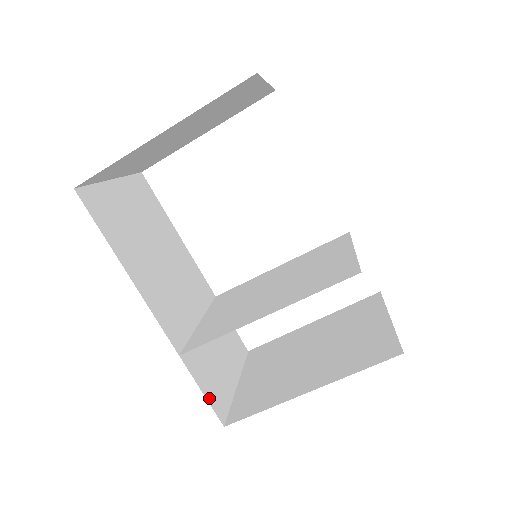
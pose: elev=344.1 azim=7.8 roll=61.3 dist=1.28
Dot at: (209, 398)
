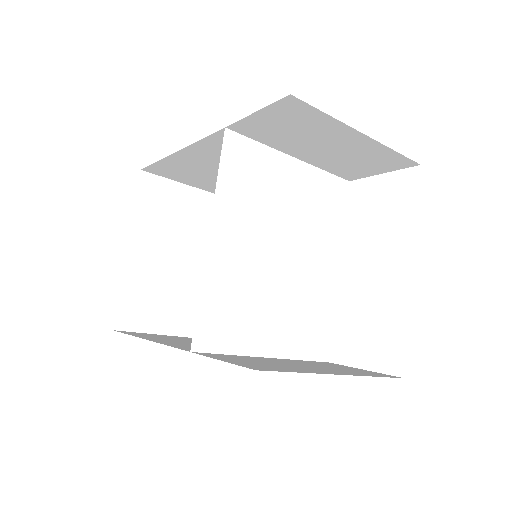
Dot at: (235, 363)
